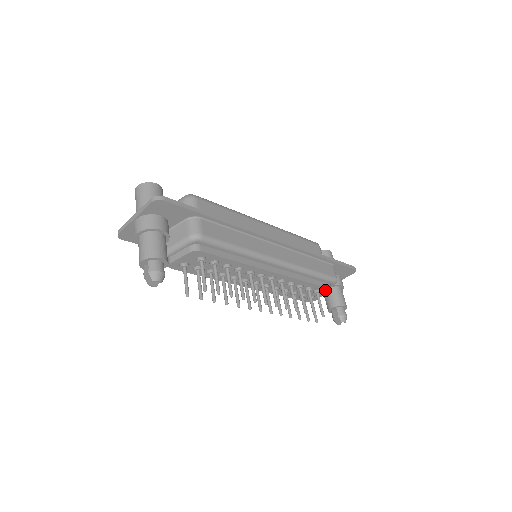
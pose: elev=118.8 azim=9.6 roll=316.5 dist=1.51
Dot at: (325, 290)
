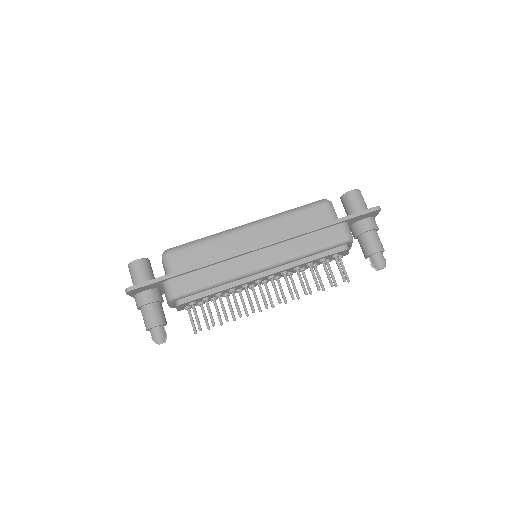
Dot at: (343, 251)
